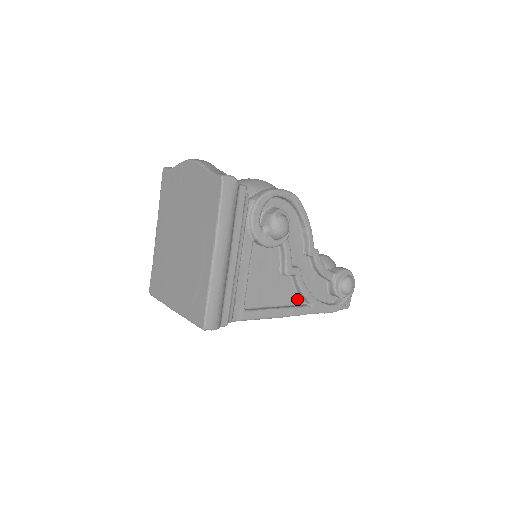
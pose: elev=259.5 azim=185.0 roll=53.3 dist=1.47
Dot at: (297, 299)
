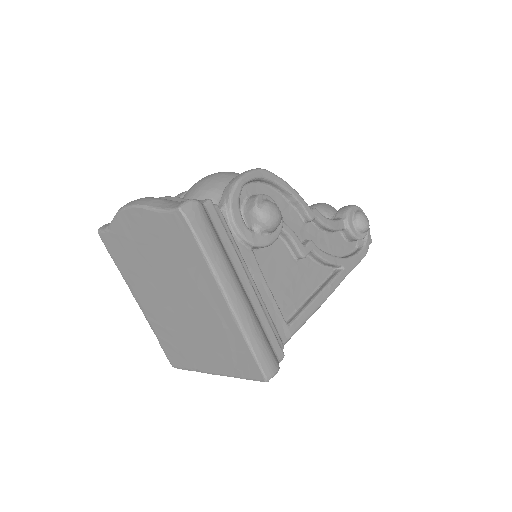
Dot at: (325, 271)
